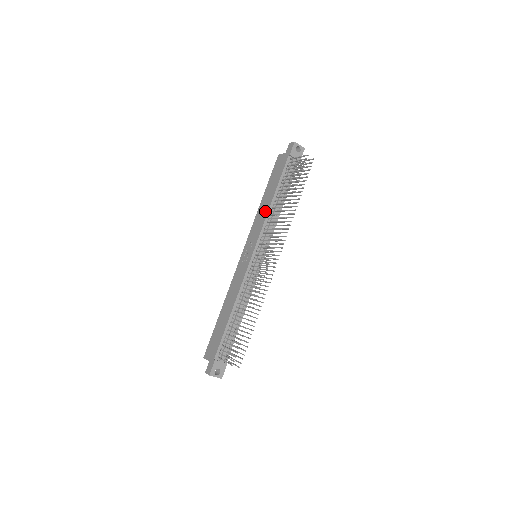
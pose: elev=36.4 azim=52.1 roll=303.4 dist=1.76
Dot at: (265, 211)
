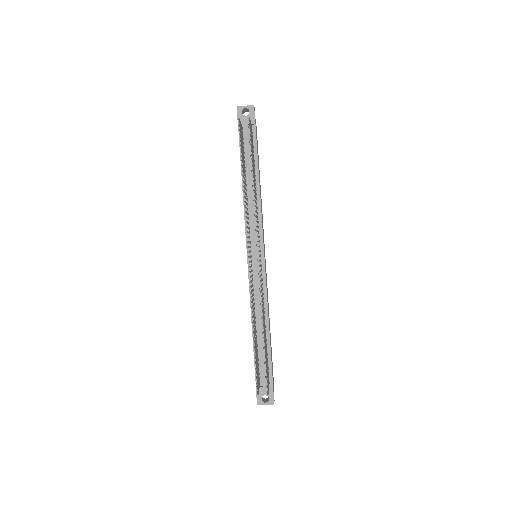
Dot at: occluded
